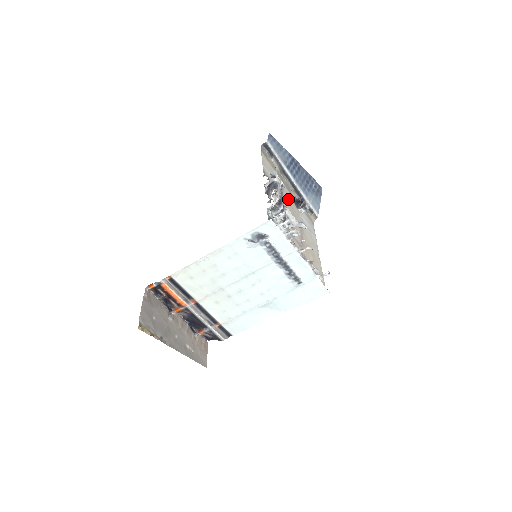
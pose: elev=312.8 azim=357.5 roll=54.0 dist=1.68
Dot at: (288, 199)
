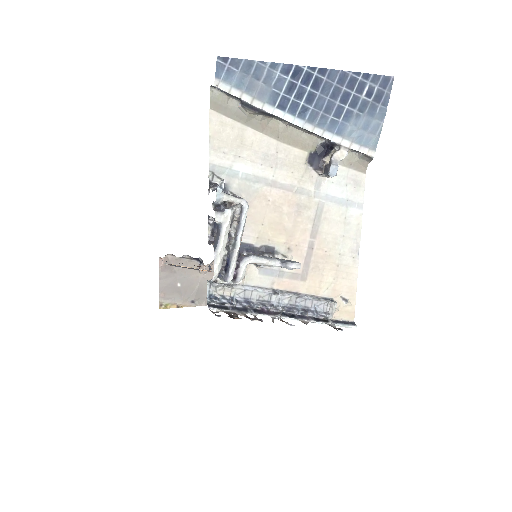
Dot at: (287, 176)
